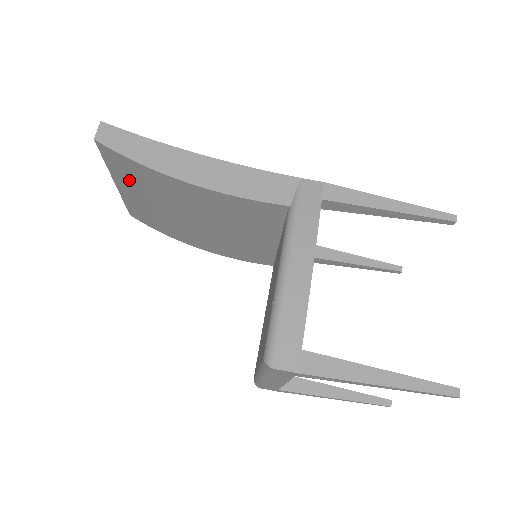
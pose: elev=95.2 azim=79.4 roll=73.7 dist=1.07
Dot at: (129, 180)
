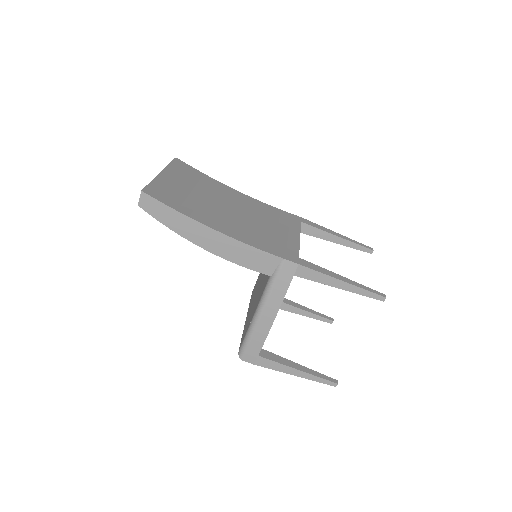
Dot at: occluded
